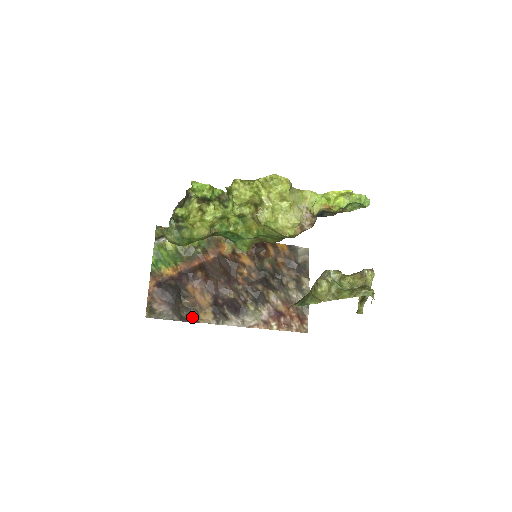
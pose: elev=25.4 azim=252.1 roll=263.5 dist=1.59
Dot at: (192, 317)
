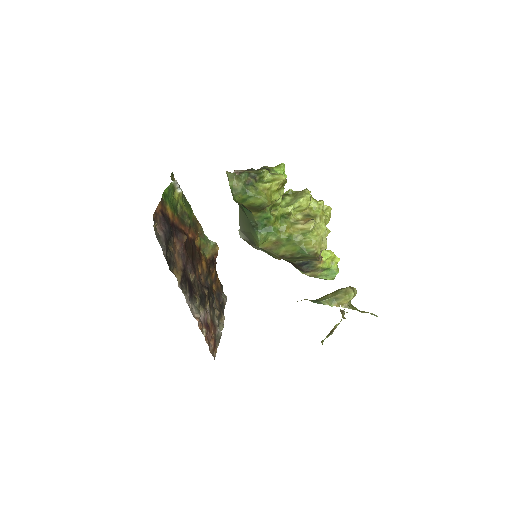
Dot at: (170, 265)
